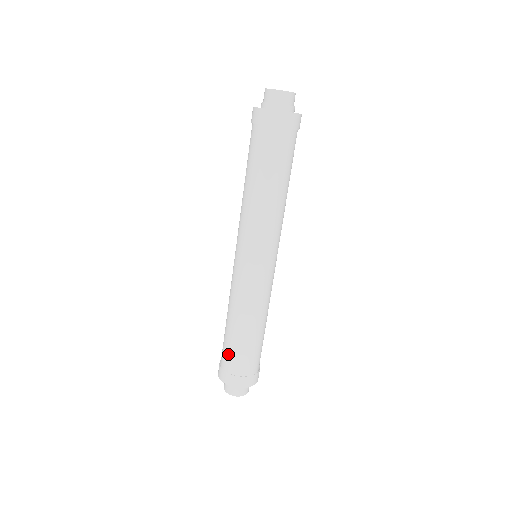
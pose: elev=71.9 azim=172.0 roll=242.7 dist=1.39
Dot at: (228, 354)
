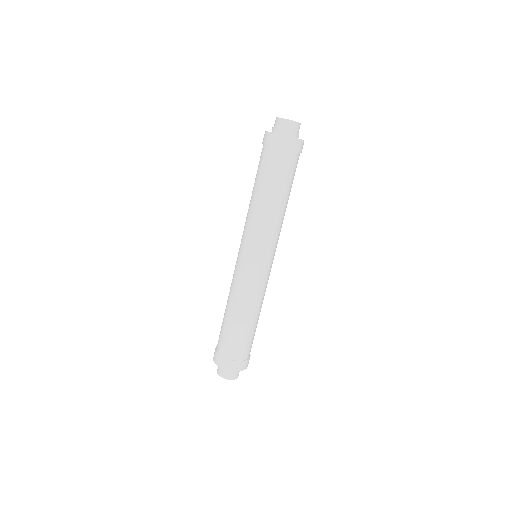
Dot at: (220, 334)
